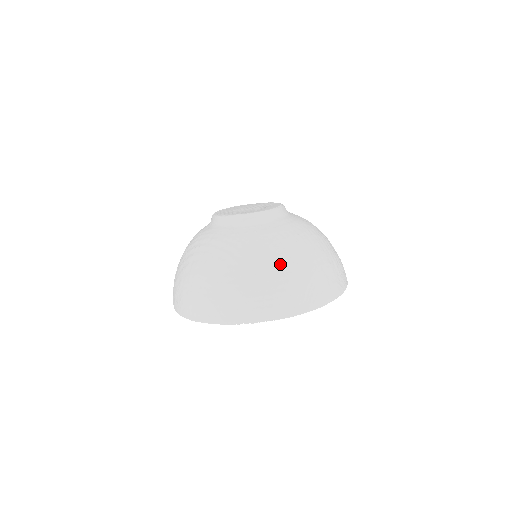
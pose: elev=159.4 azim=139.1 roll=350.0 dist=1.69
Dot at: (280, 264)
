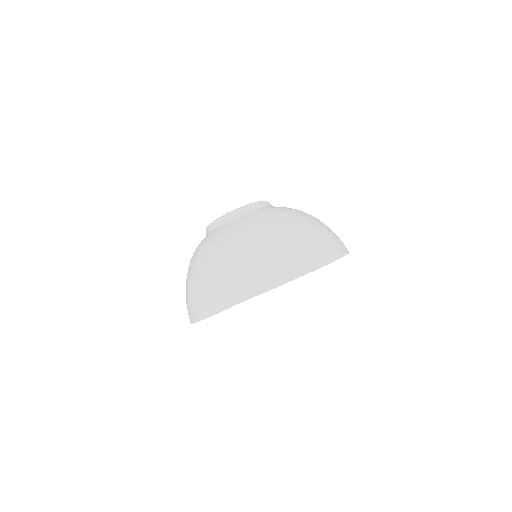
Dot at: (255, 243)
